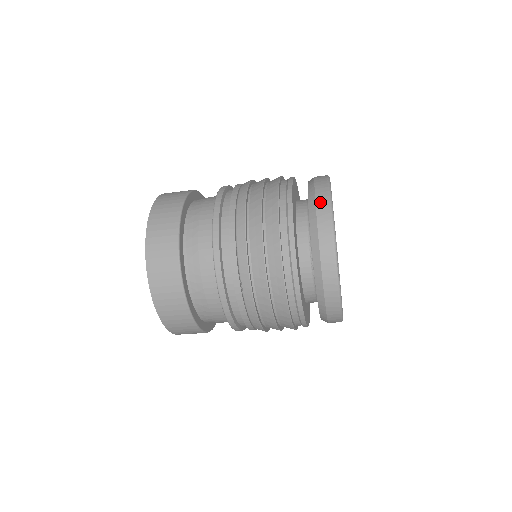
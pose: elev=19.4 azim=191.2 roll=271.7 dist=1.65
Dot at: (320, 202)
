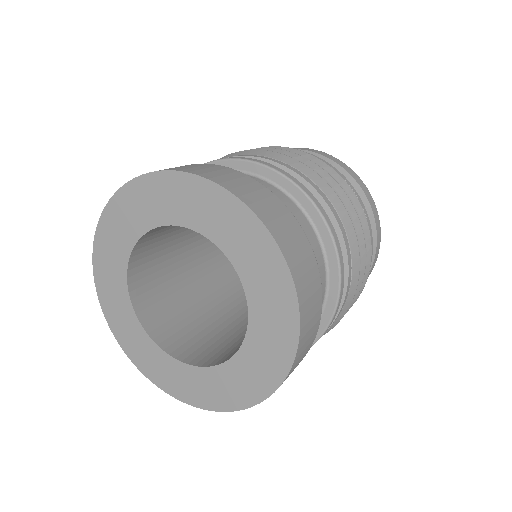
Dot at: (347, 169)
